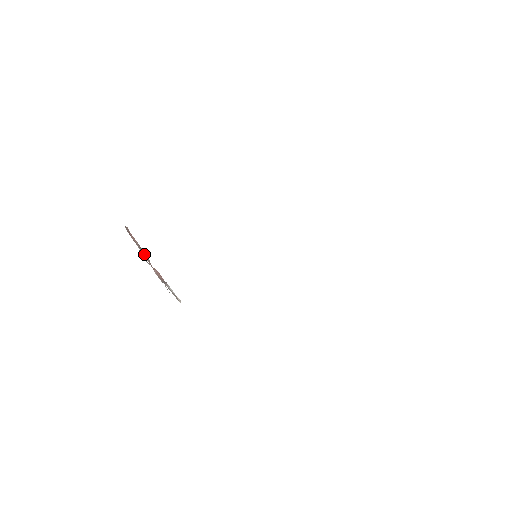
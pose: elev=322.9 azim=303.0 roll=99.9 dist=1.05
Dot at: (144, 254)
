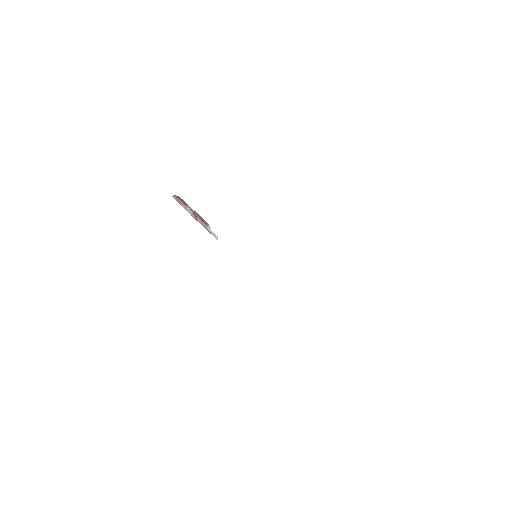
Dot at: (189, 211)
